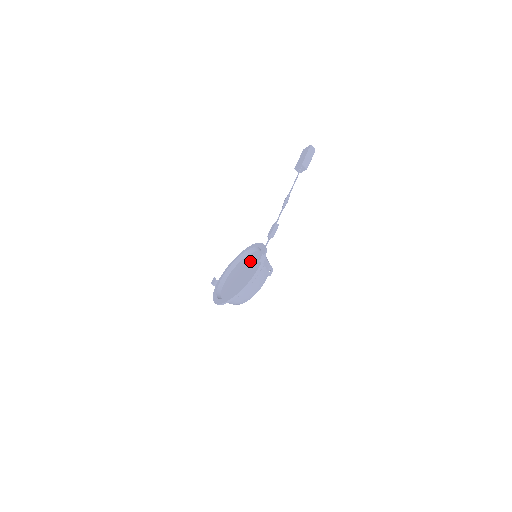
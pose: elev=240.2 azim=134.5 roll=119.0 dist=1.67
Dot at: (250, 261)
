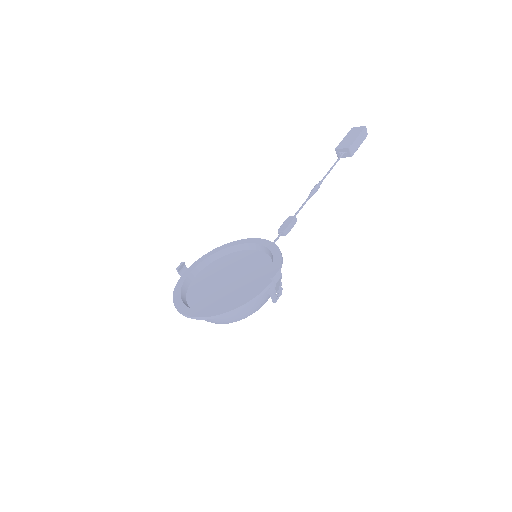
Dot at: (248, 263)
